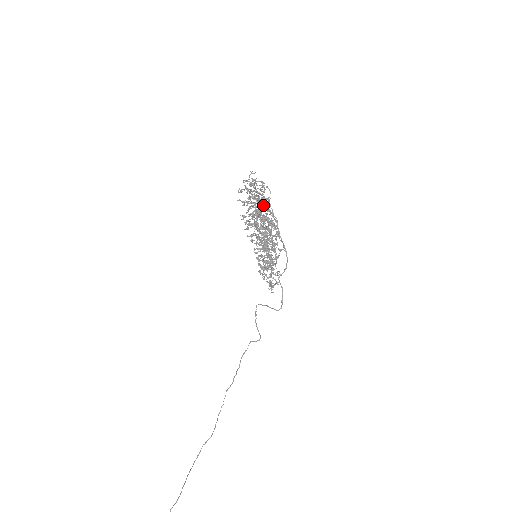
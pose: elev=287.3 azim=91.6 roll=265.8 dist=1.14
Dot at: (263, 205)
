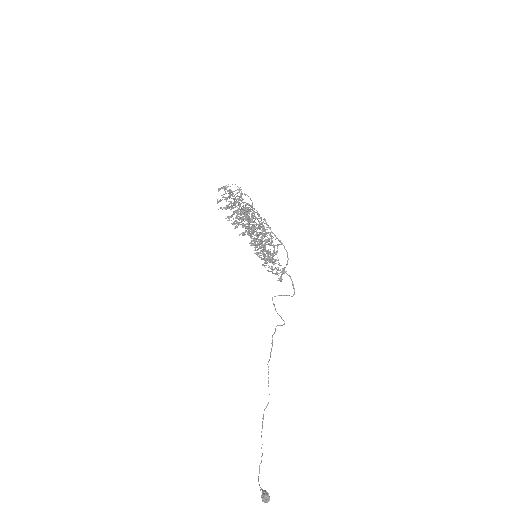
Dot at: (250, 218)
